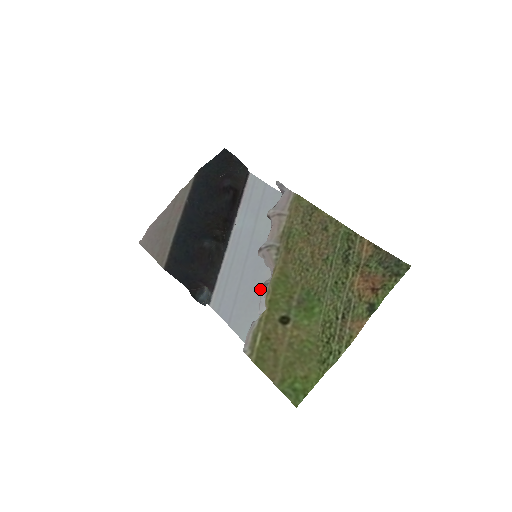
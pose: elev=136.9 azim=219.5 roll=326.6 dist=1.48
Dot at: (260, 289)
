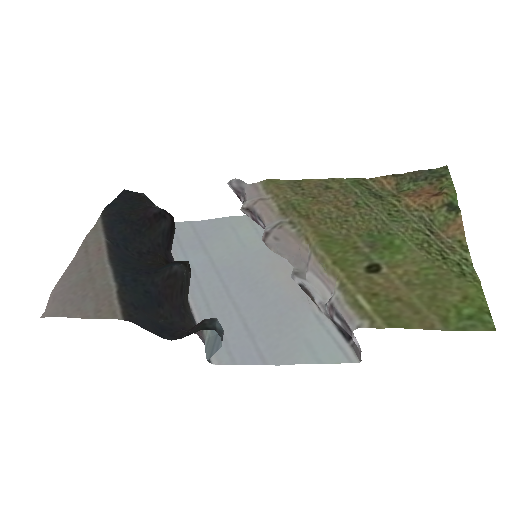
Dot at: (296, 277)
